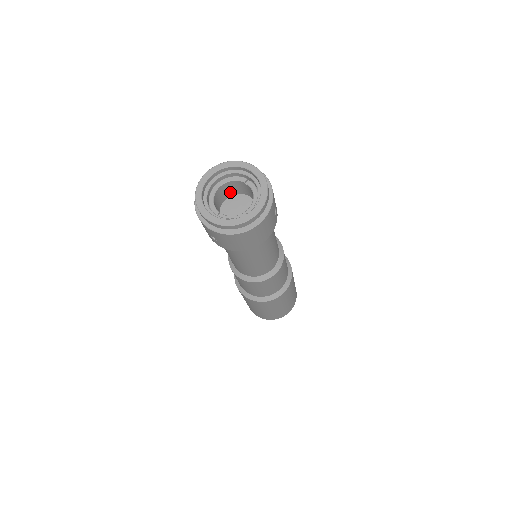
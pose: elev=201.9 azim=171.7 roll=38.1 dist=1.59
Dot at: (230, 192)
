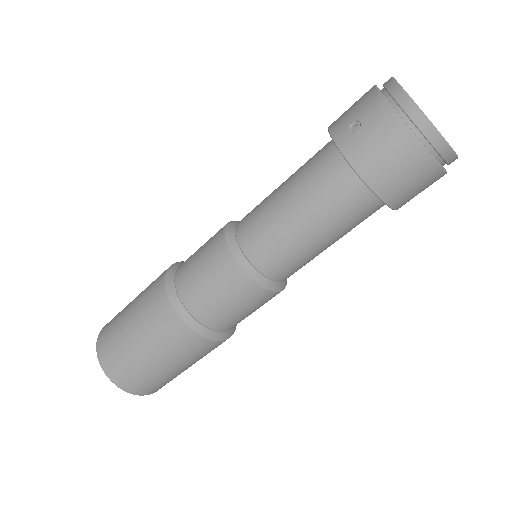
Dot at: occluded
